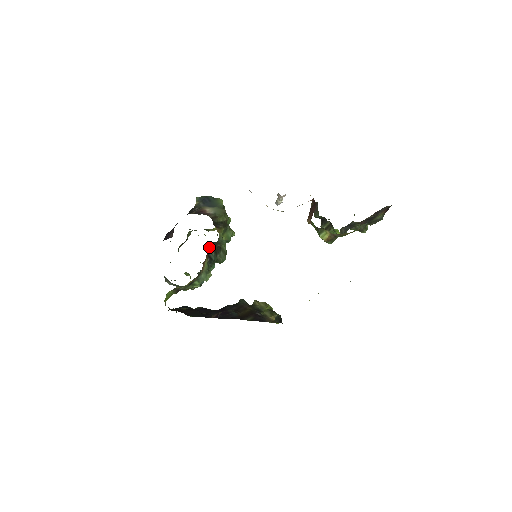
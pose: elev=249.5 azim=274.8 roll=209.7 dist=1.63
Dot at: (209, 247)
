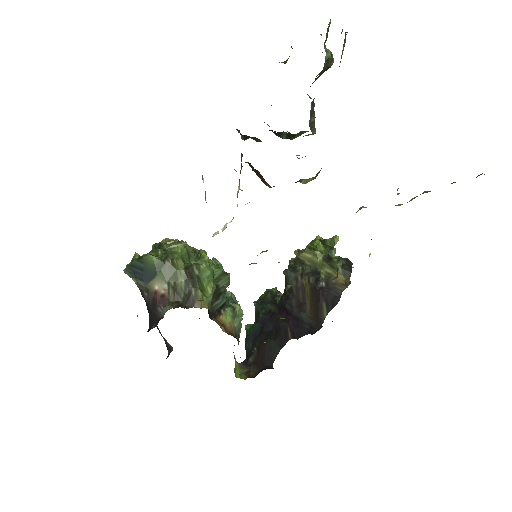
Dot at: (209, 311)
